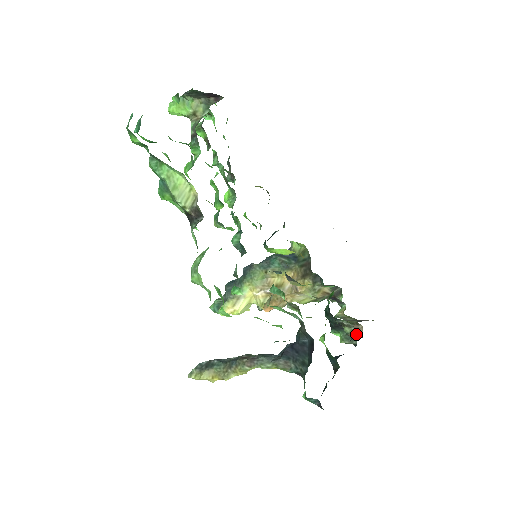
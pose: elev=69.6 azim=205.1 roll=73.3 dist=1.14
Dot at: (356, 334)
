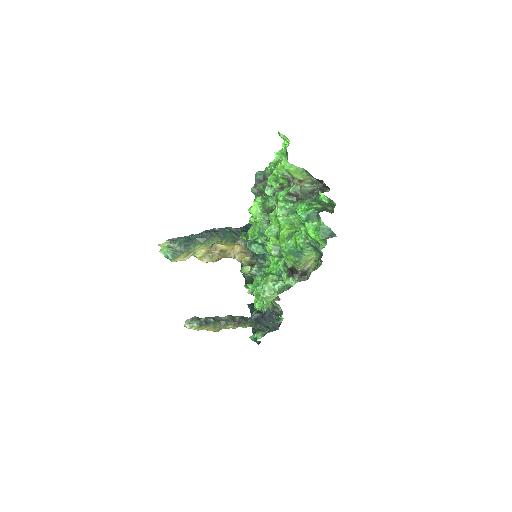
Dot at: occluded
